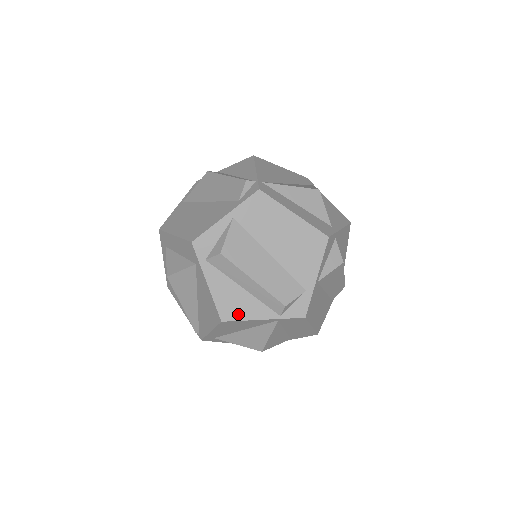
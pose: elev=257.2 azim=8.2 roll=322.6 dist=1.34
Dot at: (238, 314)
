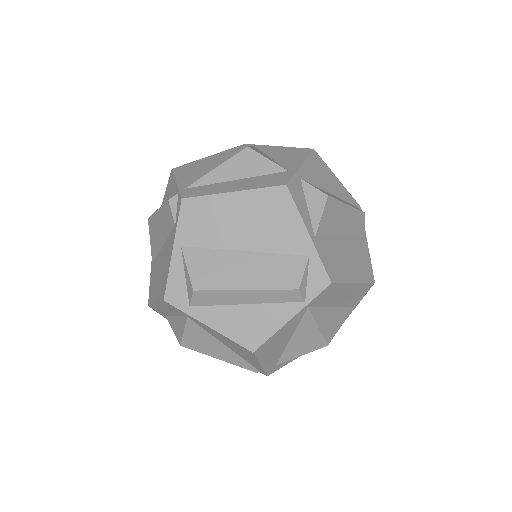
Dot at: (262, 333)
